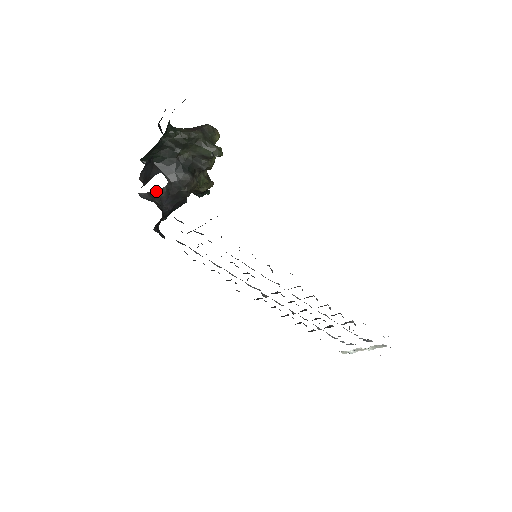
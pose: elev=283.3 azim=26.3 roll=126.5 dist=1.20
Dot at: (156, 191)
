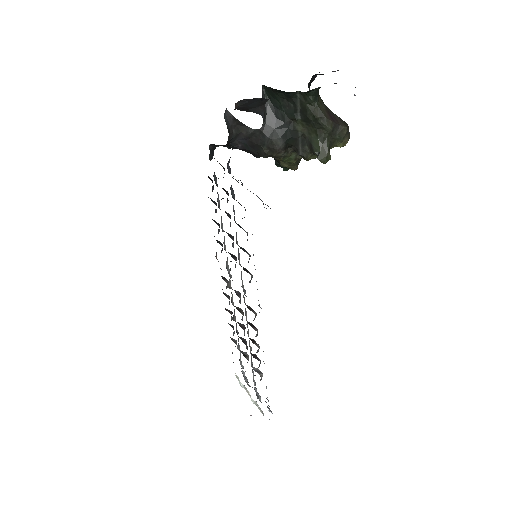
Dot at: (243, 124)
